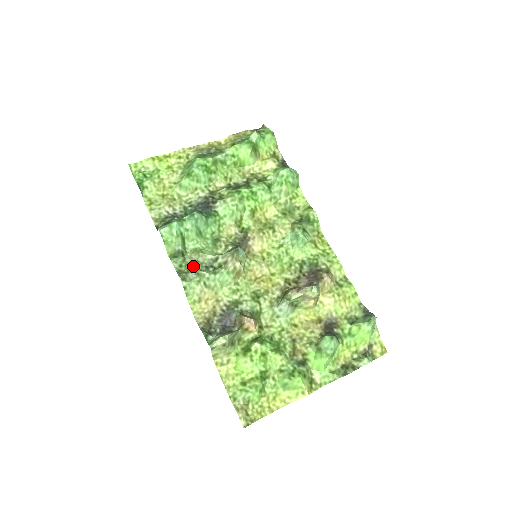
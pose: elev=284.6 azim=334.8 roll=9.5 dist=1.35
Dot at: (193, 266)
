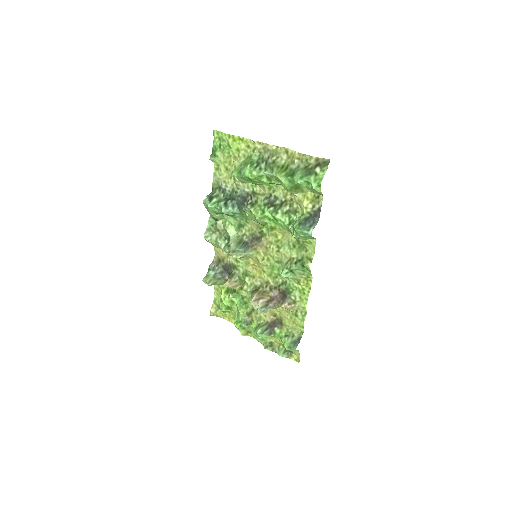
Dot at: (219, 231)
